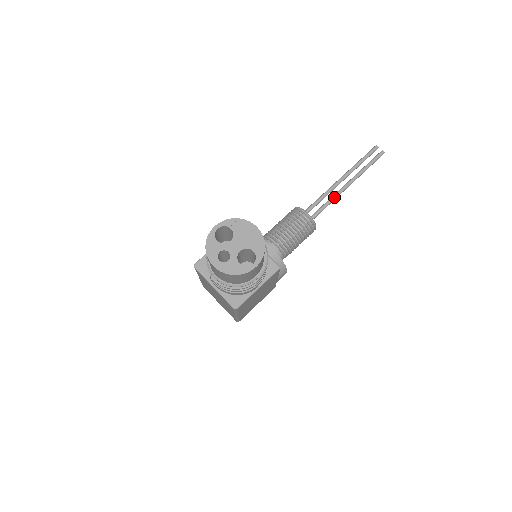
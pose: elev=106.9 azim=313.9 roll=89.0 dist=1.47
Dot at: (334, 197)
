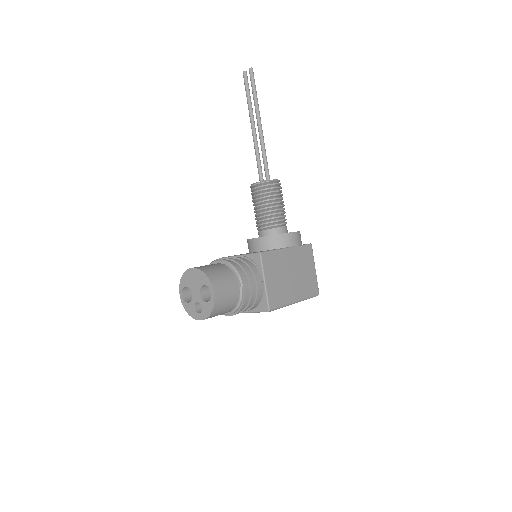
Dot at: (261, 145)
